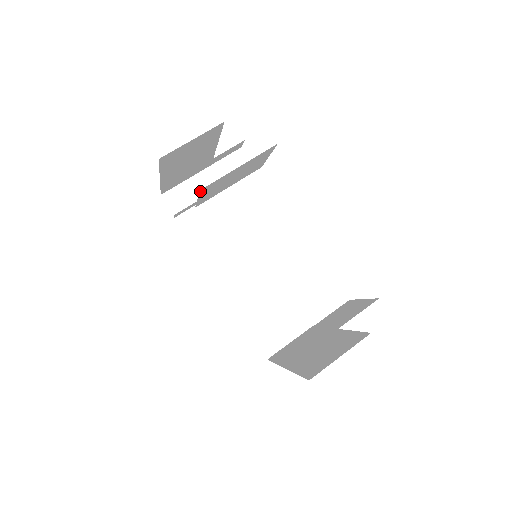
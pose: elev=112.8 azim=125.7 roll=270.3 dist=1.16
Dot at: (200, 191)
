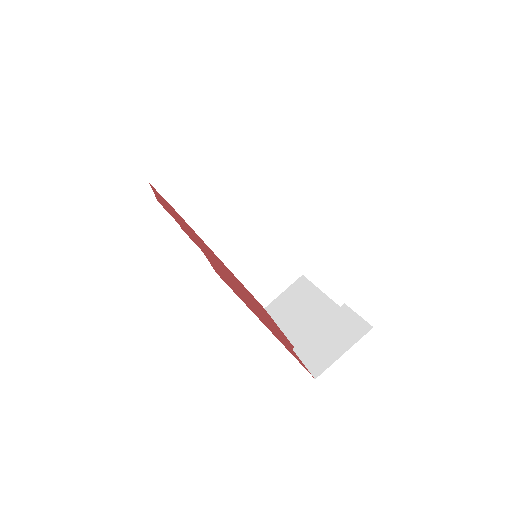
Dot at: occluded
